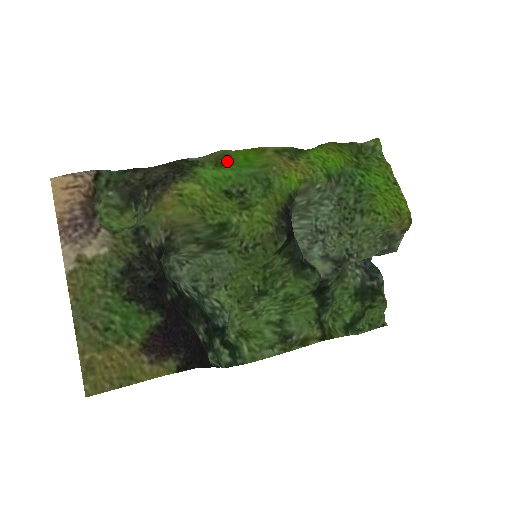
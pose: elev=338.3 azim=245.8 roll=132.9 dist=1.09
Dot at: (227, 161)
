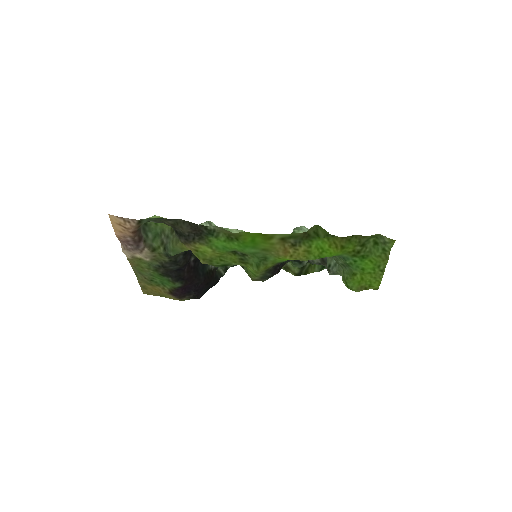
Dot at: (237, 239)
